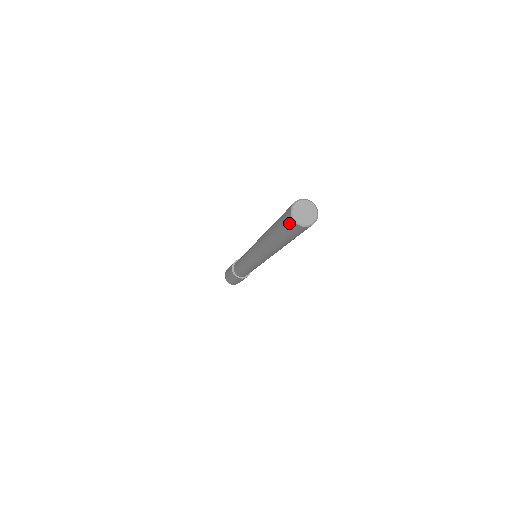
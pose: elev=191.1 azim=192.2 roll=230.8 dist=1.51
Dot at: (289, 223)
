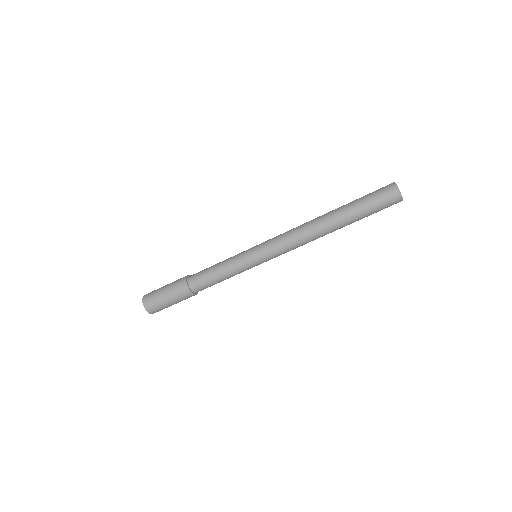
Dot at: (387, 190)
